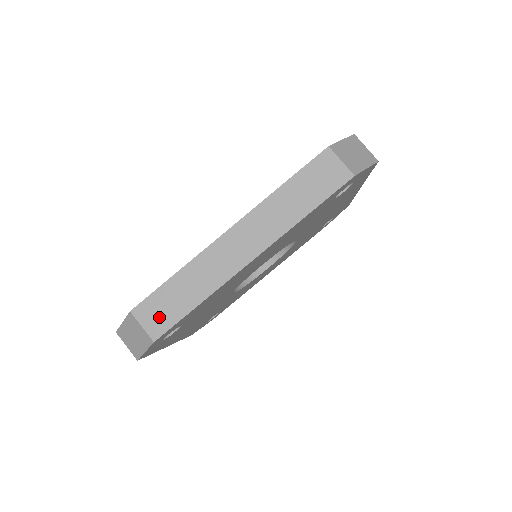
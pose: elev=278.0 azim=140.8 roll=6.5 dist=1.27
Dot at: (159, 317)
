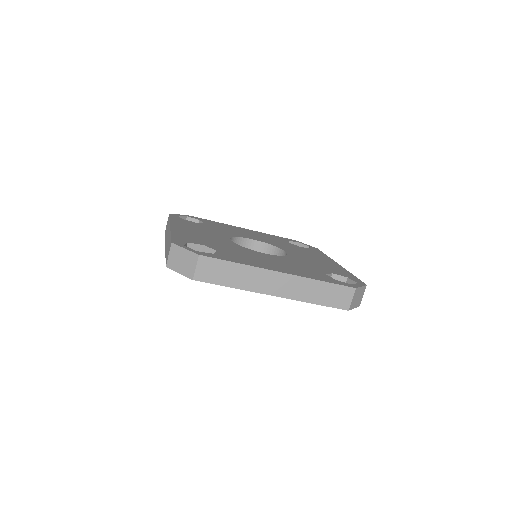
Dot at: (208, 272)
